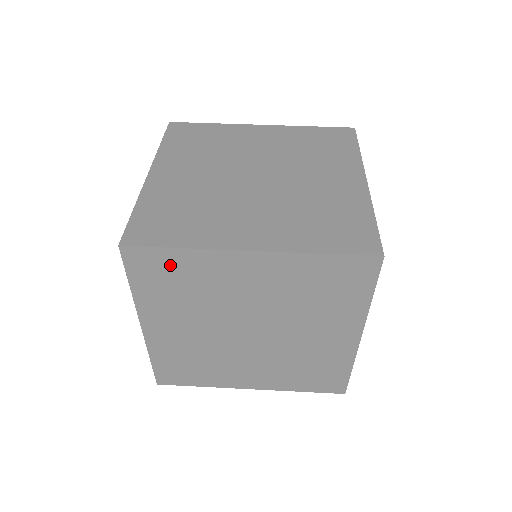
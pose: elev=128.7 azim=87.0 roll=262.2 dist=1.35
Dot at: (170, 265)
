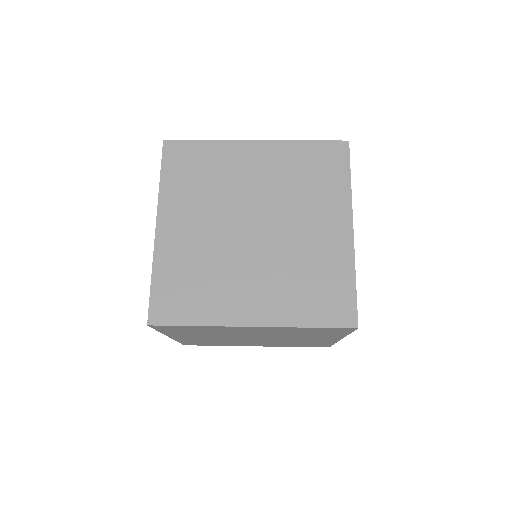
Dot at: (189, 328)
